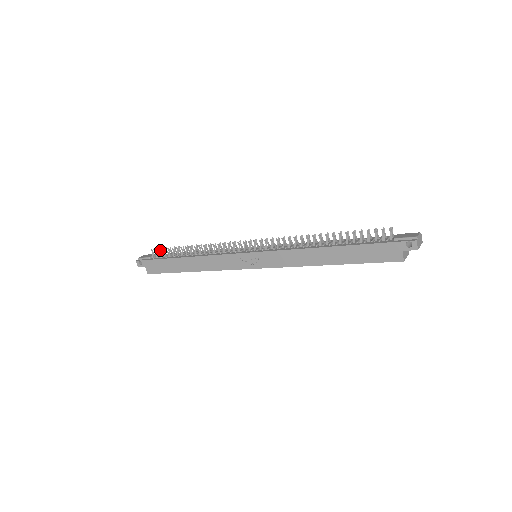
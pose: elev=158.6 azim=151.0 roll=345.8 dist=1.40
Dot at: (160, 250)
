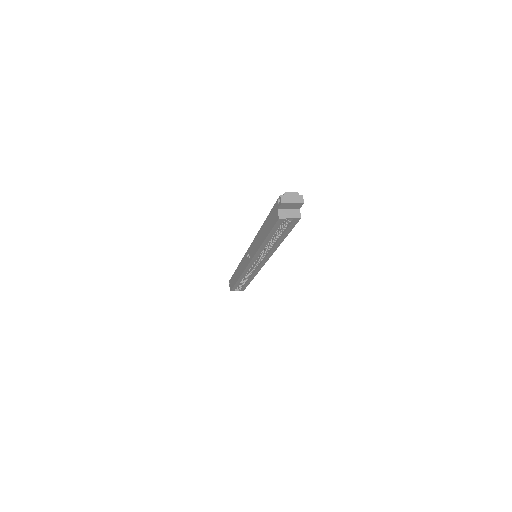
Dot at: occluded
